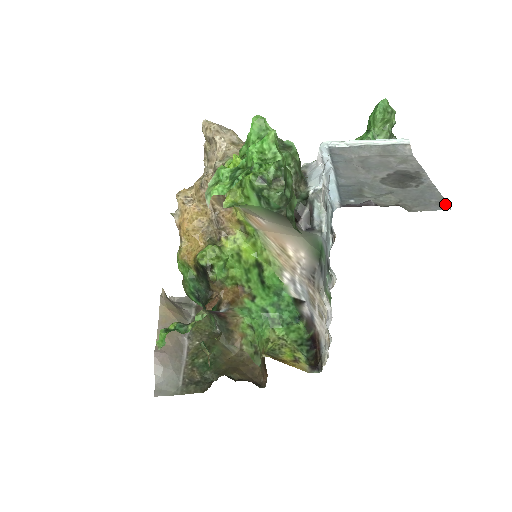
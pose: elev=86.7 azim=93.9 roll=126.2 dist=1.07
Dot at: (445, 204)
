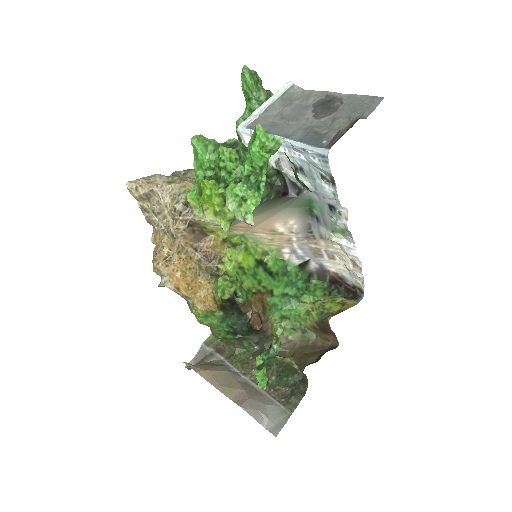
Dot at: (377, 98)
